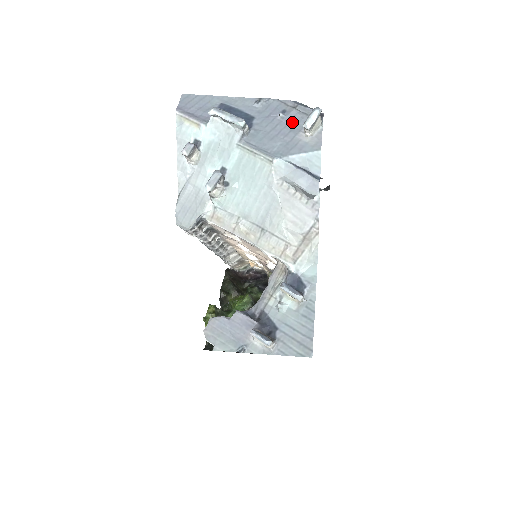
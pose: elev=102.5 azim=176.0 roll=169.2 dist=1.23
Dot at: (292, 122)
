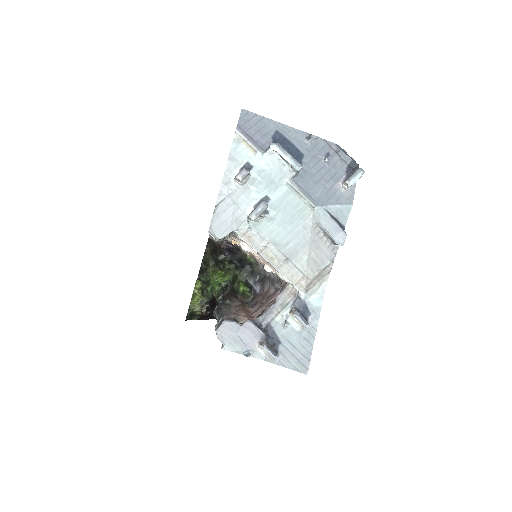
Dot at: (333, 168)
